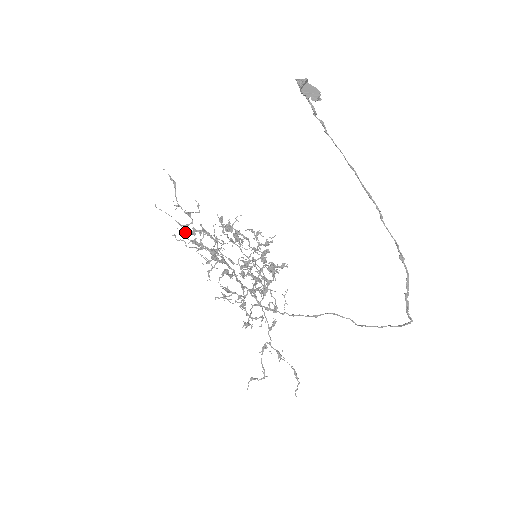
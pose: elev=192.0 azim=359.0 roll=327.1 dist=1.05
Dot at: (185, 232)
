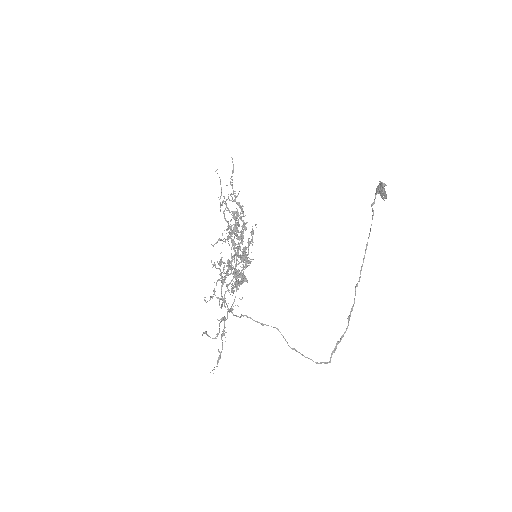
Dot at: occluded
